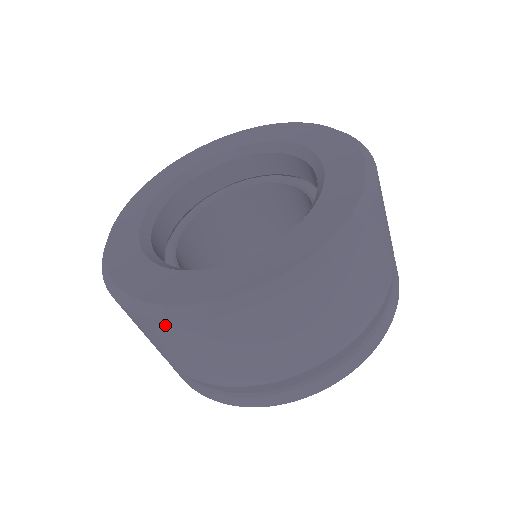
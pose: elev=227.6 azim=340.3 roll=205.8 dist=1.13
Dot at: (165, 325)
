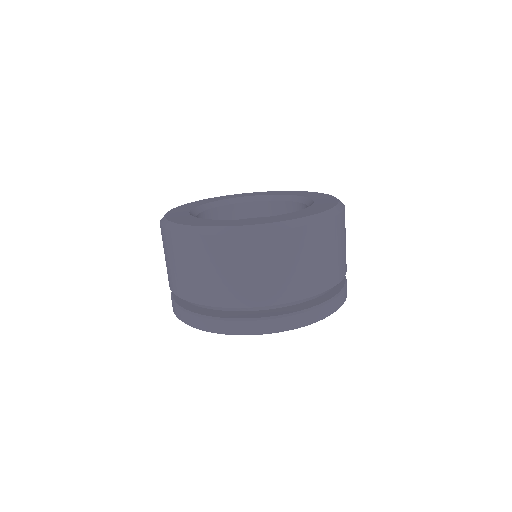
Dot at: (296, 232)
